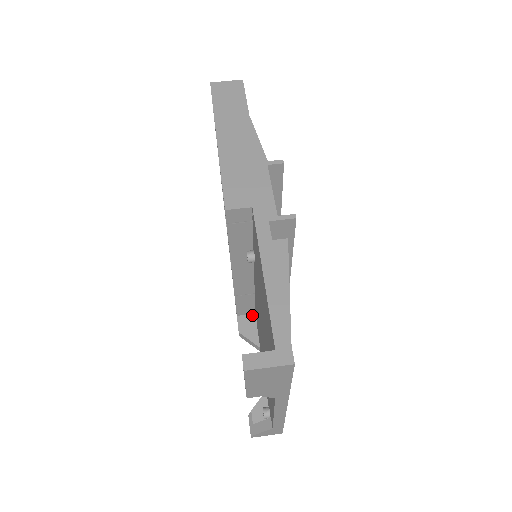
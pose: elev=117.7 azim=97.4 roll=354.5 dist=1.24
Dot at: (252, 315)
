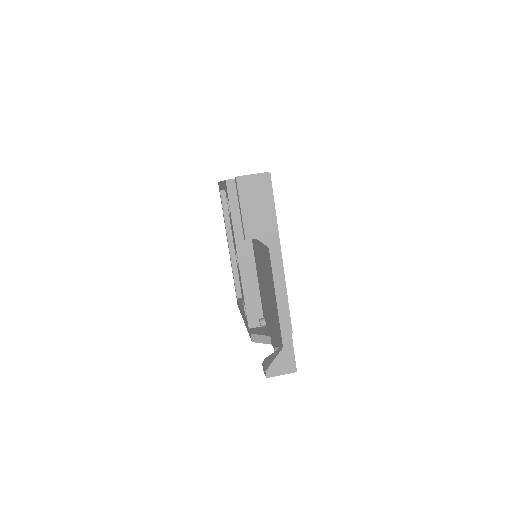
Dot at: (261, 318)
